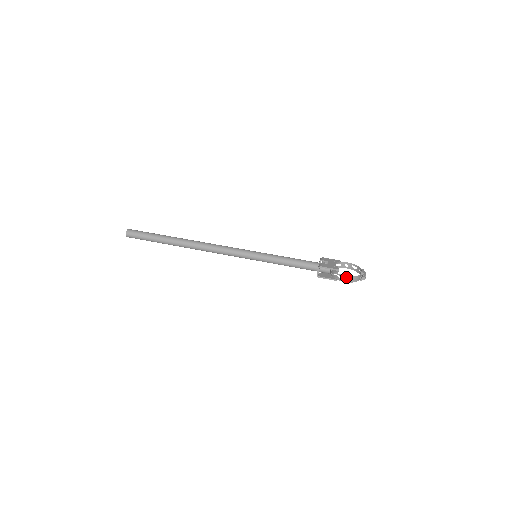
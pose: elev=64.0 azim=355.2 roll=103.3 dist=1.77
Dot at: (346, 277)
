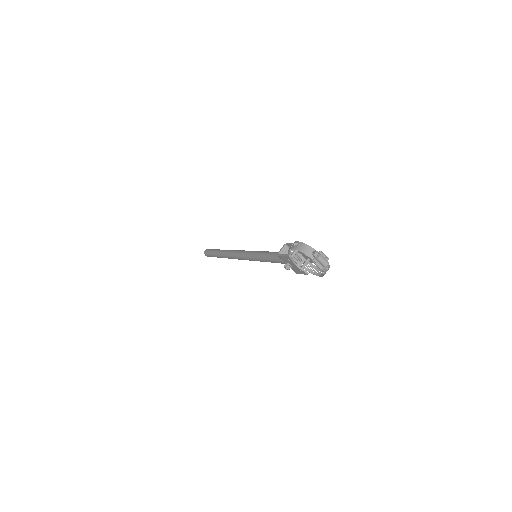
Dot at: (296, 243)
